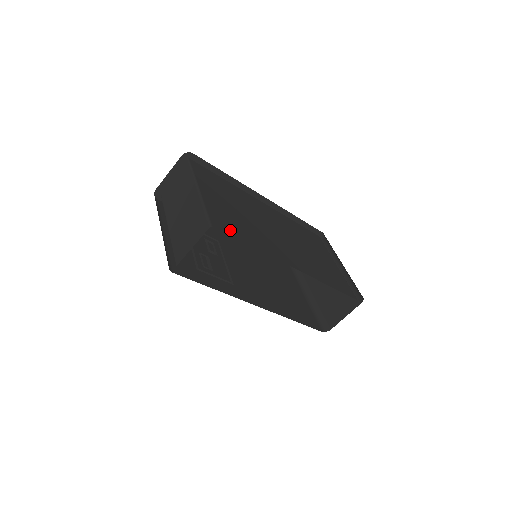
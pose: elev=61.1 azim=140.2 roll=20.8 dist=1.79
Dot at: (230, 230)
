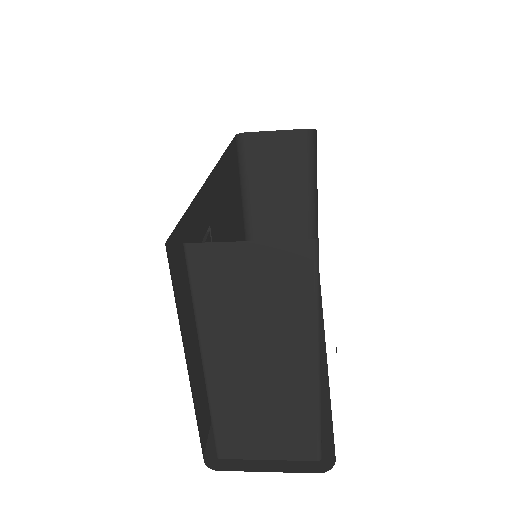
Dot at: occluded
